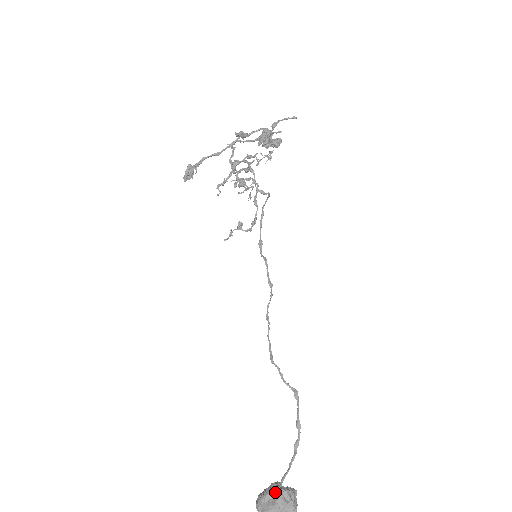
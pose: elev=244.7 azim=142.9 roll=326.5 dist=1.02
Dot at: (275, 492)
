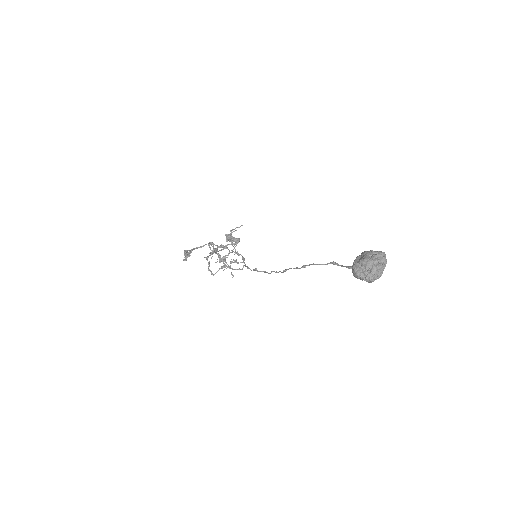
Dot at: (360, 256)
